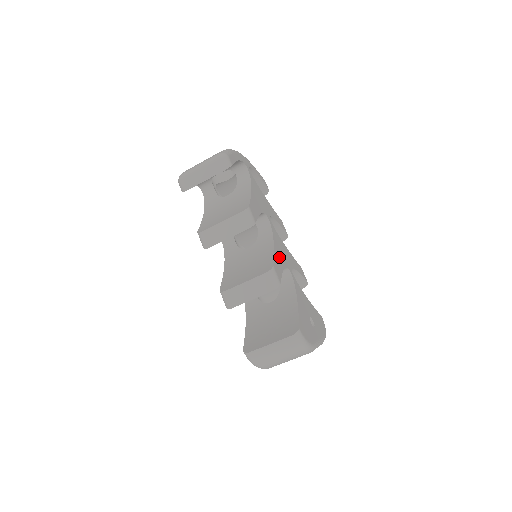
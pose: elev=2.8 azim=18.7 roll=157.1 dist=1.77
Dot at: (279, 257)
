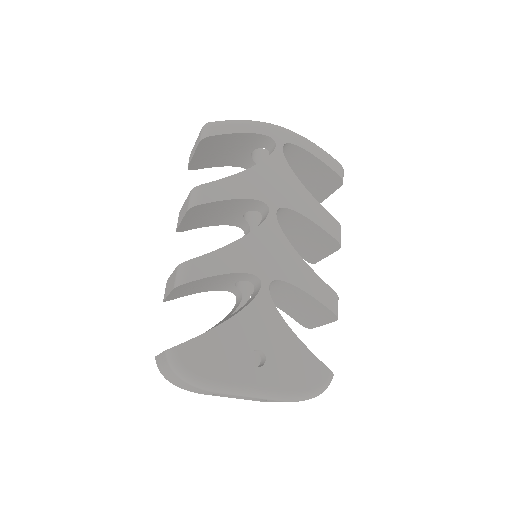
Dot at: (237, 256)
